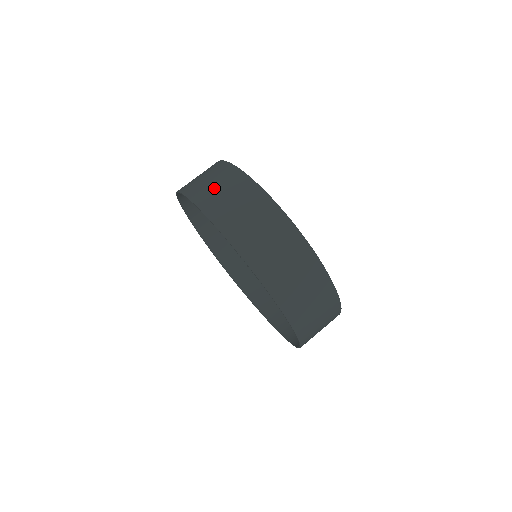
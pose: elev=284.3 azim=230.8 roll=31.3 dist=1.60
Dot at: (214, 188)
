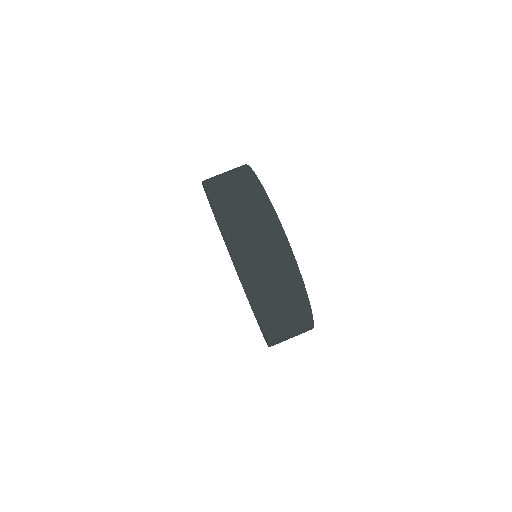
Dot at: (222, 174)
